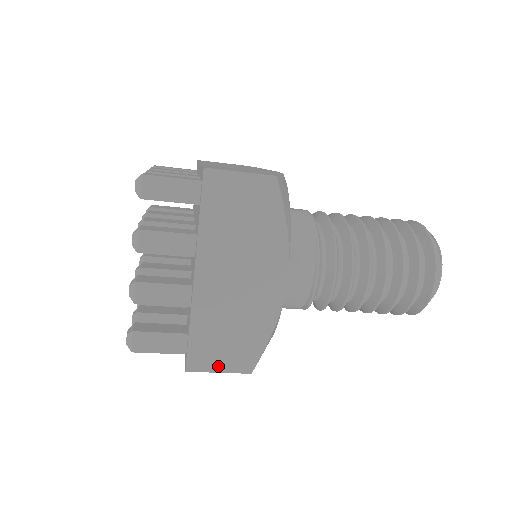
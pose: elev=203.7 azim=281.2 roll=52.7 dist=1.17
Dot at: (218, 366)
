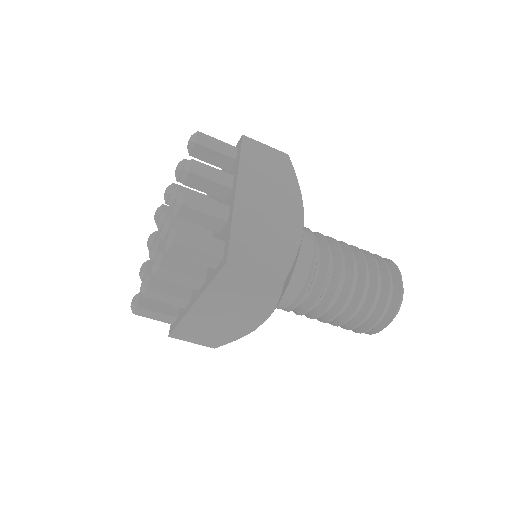
Dot at: (255, 266)
